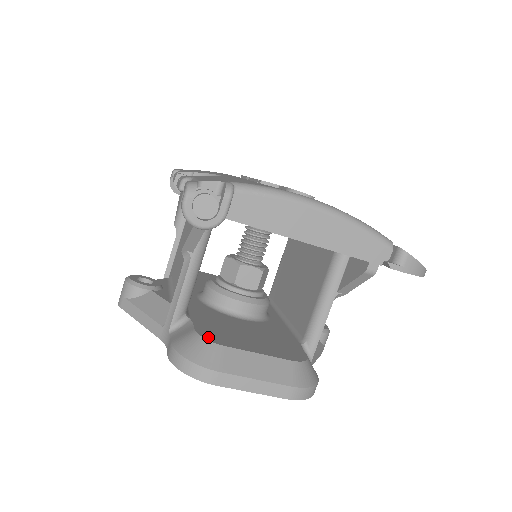
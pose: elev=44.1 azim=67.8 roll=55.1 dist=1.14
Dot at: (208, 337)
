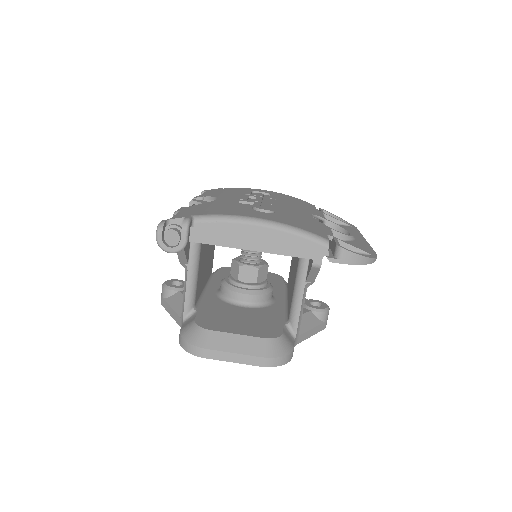
Dot at: (202, 324)
